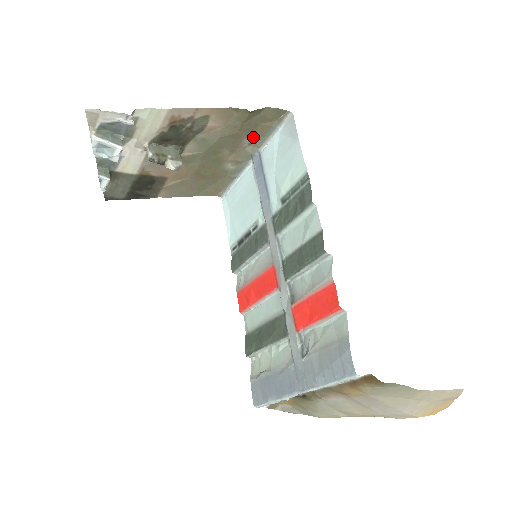
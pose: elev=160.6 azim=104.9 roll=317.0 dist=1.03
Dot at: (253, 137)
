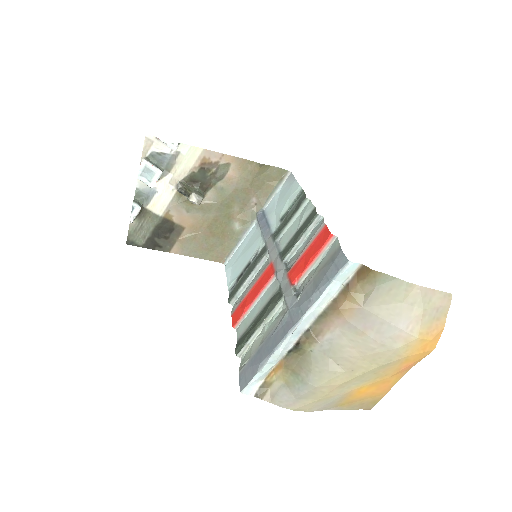
Dot at: (259, 197)
